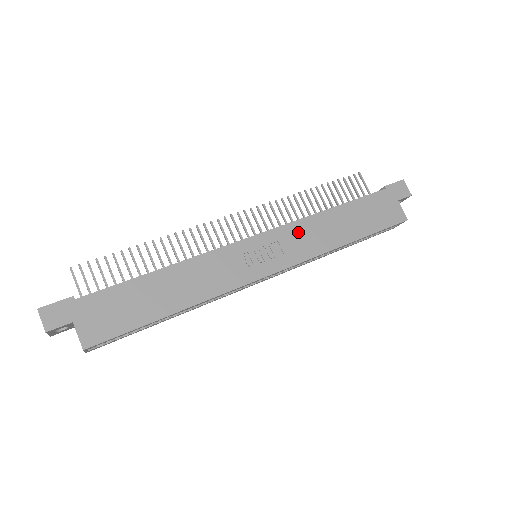
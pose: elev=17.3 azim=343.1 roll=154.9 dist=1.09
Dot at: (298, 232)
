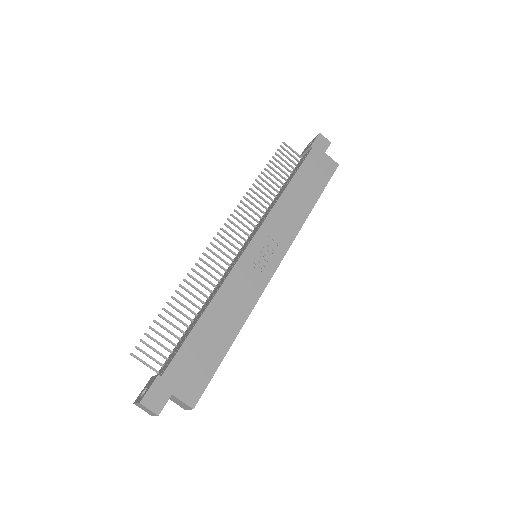
Dot at: (277, 220)
